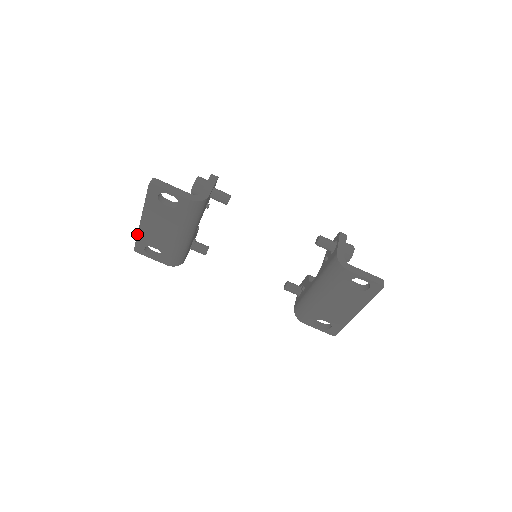
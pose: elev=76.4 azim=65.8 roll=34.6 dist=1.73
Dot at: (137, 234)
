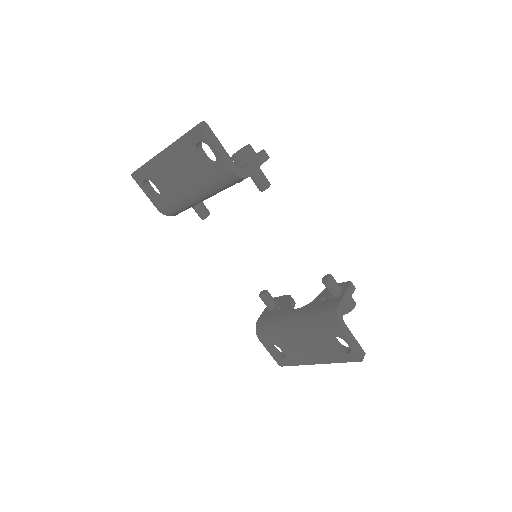
Dot at: (146, 162)
